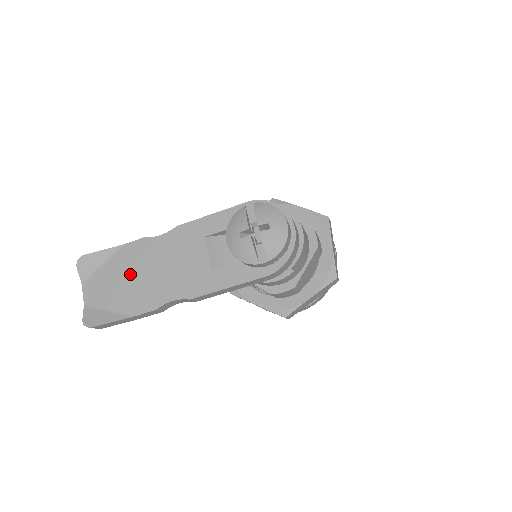
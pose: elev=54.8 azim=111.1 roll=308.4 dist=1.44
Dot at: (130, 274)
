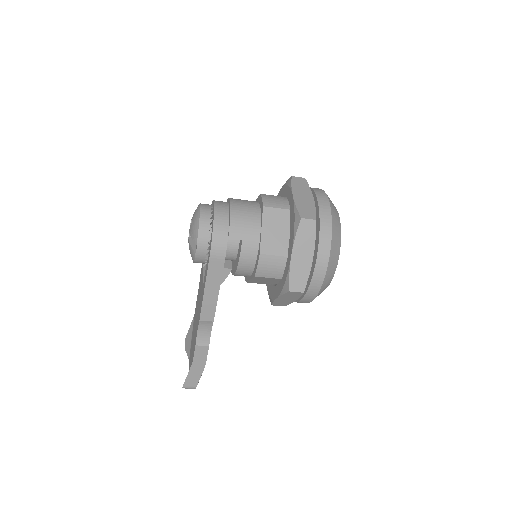
Dot at: occluded
